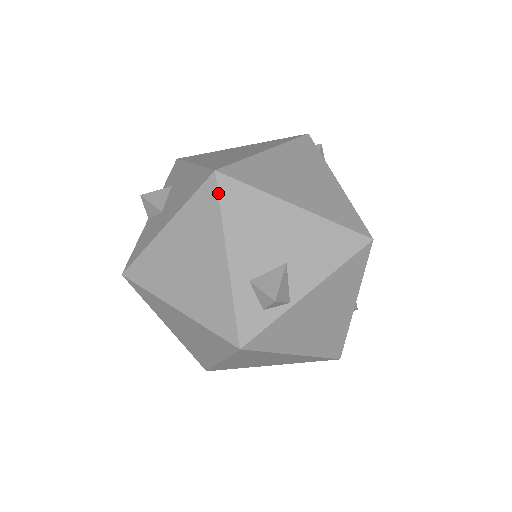
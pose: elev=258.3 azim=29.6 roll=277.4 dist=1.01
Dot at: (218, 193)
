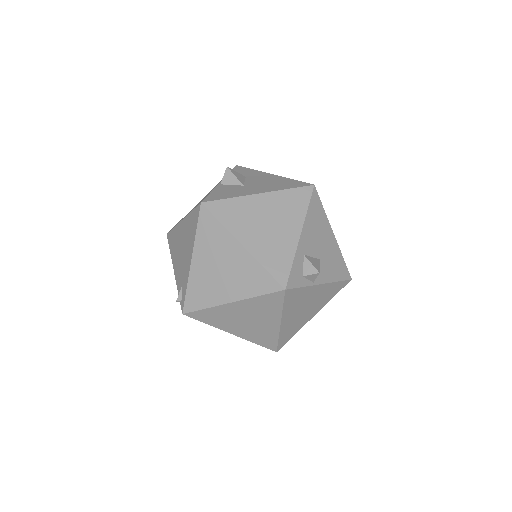
Dot at: (311, 197)
